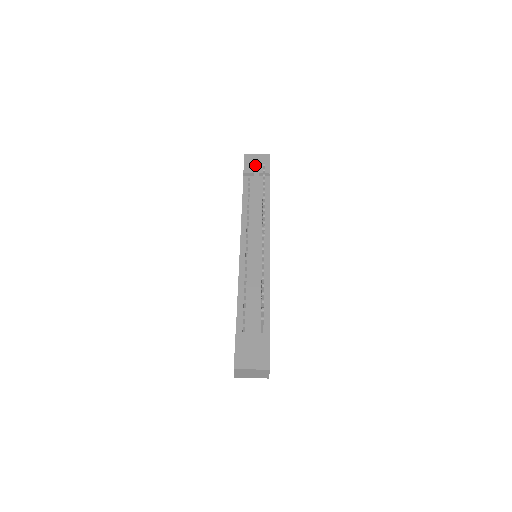
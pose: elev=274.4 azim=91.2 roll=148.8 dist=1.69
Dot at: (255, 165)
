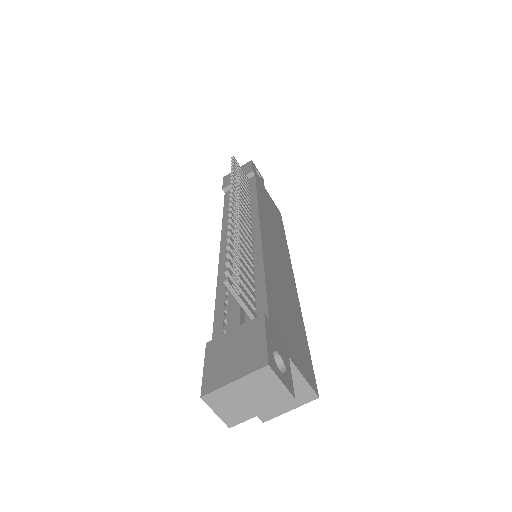
Dot at: occluded
